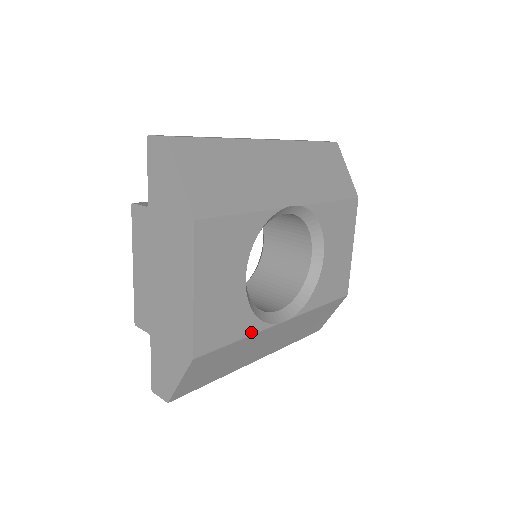
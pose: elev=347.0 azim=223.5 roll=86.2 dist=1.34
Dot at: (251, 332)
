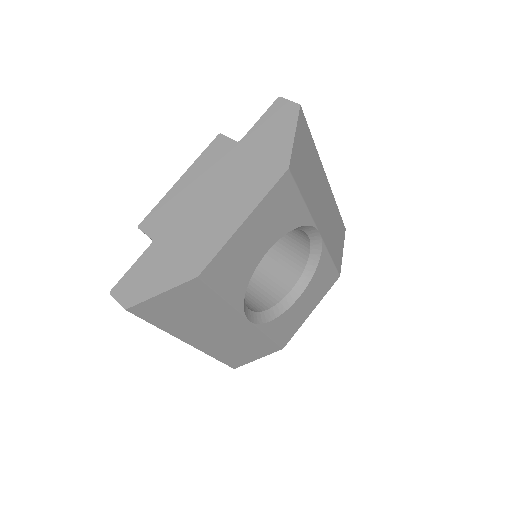
Dot at: (233, 302)
